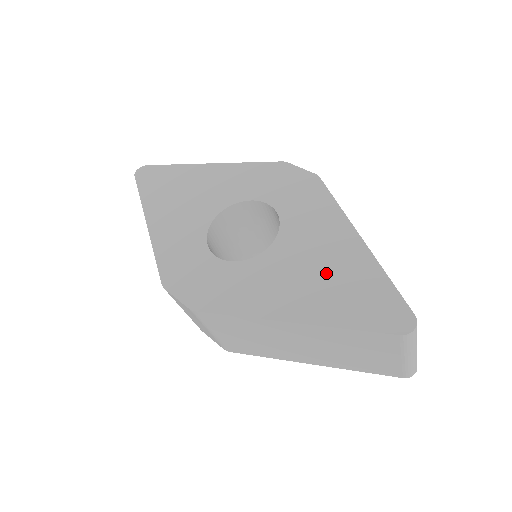
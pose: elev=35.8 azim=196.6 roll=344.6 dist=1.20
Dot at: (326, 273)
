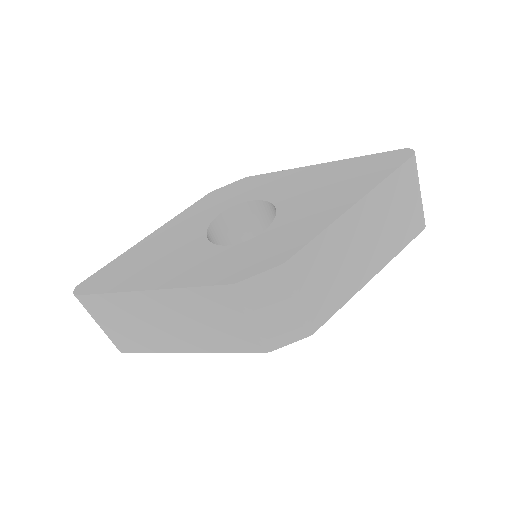
Dot at: (332, 181)
